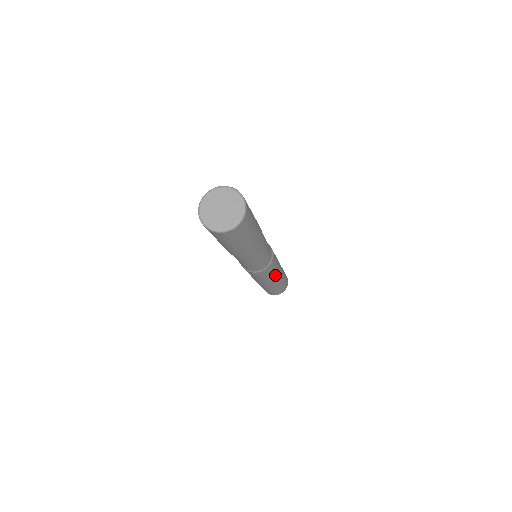
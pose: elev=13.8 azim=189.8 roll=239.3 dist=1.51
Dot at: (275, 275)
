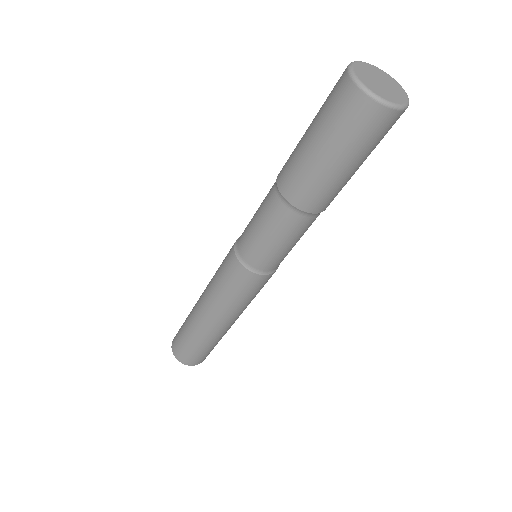
Dot at: occluded
